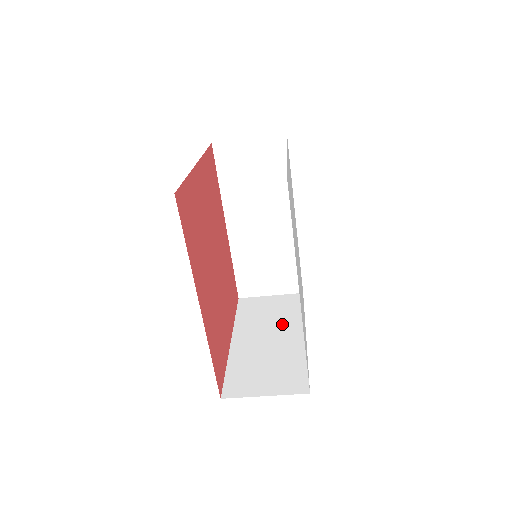
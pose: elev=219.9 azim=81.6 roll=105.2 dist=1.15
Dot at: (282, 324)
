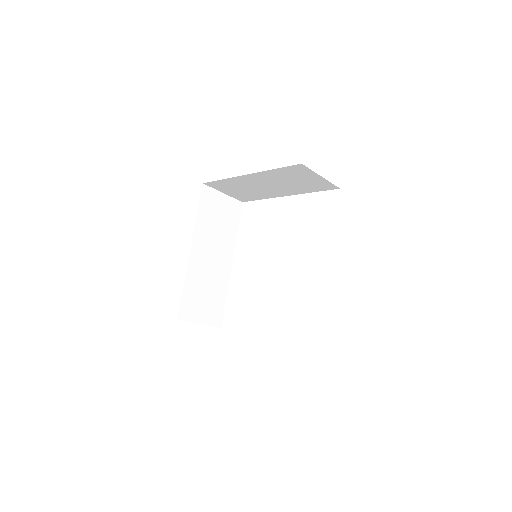
Dot at: occluded
